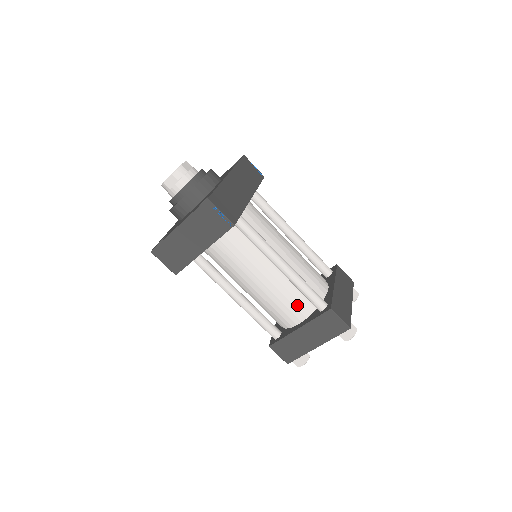
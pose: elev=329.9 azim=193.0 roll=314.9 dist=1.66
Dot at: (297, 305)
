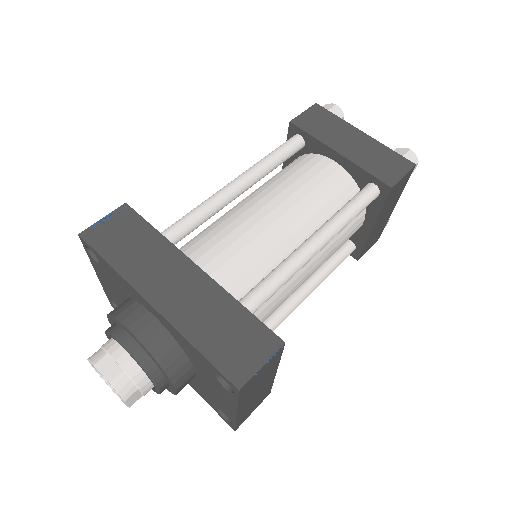
Dot at: (350, 224)
